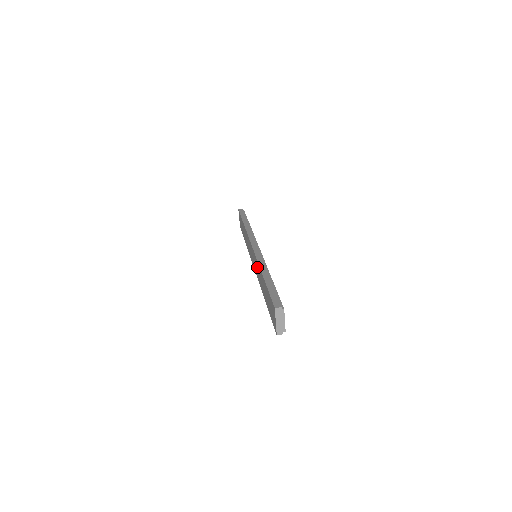
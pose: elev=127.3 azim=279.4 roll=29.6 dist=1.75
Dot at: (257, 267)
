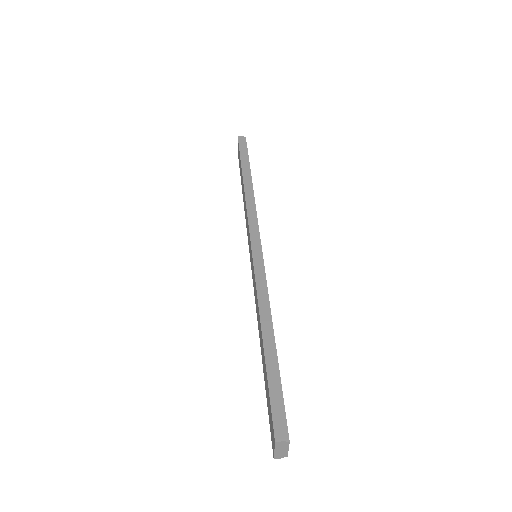
Dot at: occluded
